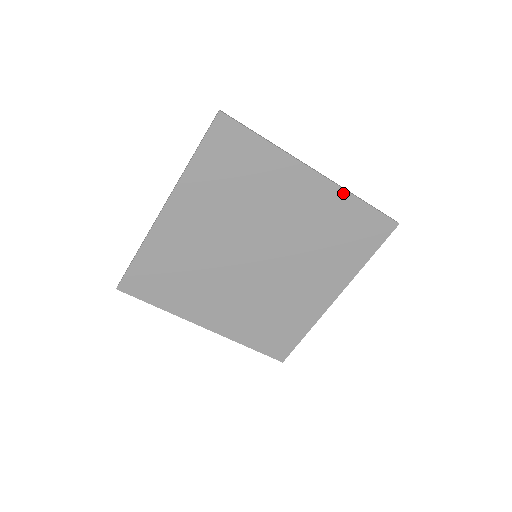
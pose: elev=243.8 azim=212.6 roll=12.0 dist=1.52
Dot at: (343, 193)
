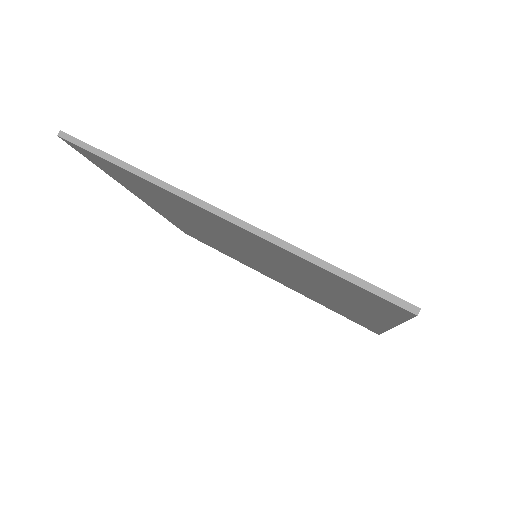
Dot at: (277, 246)
